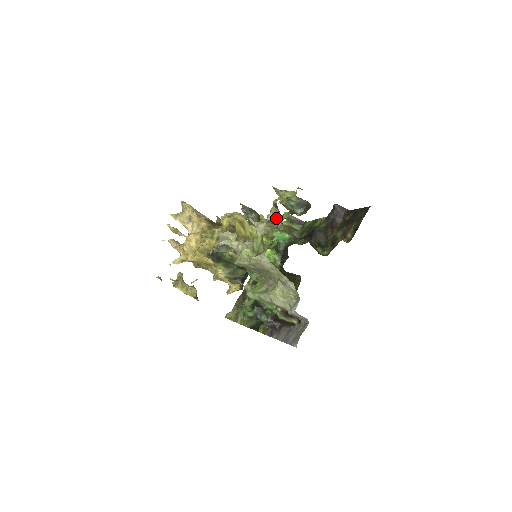
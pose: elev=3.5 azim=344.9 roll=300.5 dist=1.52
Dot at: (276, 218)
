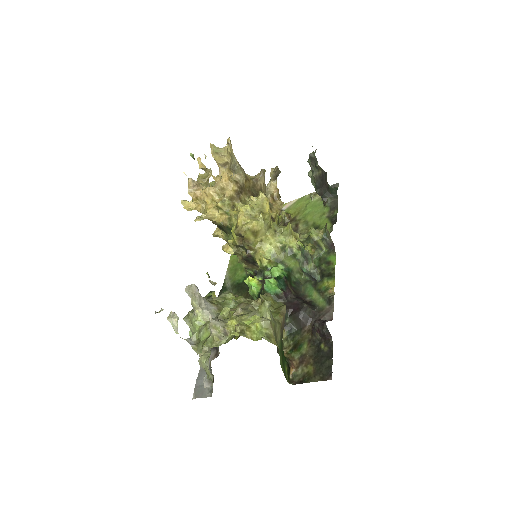
Dot at: occluded
